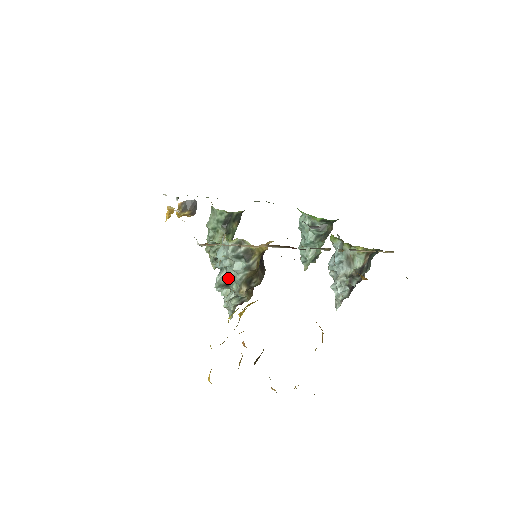
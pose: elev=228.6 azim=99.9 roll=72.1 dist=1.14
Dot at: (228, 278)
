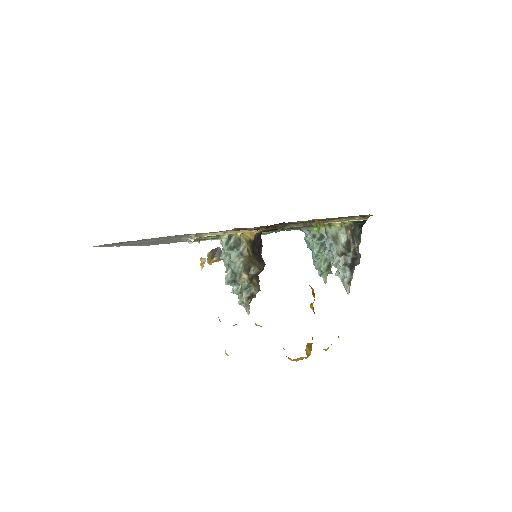
Dot at: (234, 274)
